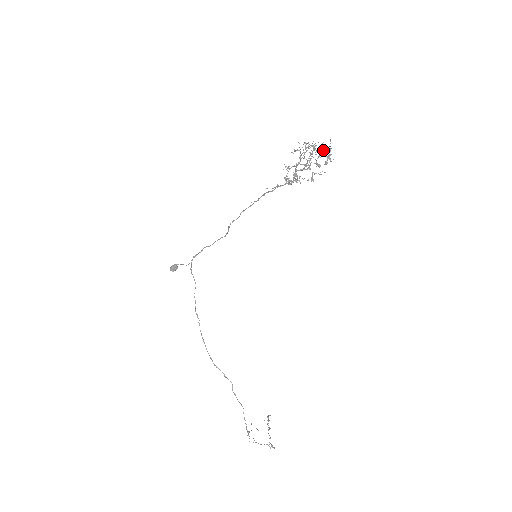
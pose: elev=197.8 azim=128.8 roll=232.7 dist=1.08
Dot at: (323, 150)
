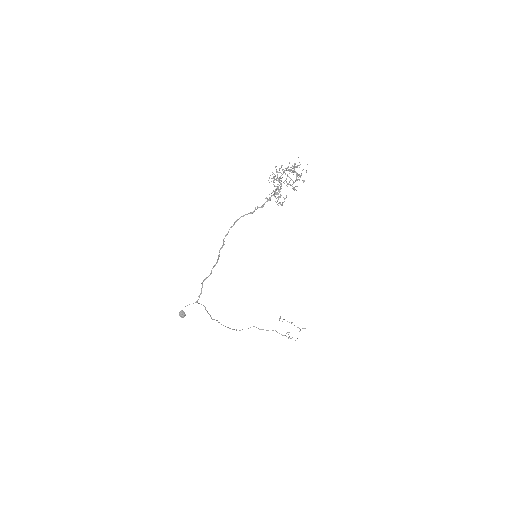
Dot at: occluded
